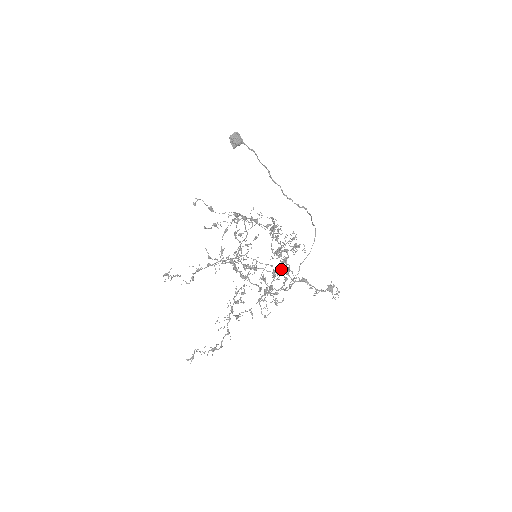
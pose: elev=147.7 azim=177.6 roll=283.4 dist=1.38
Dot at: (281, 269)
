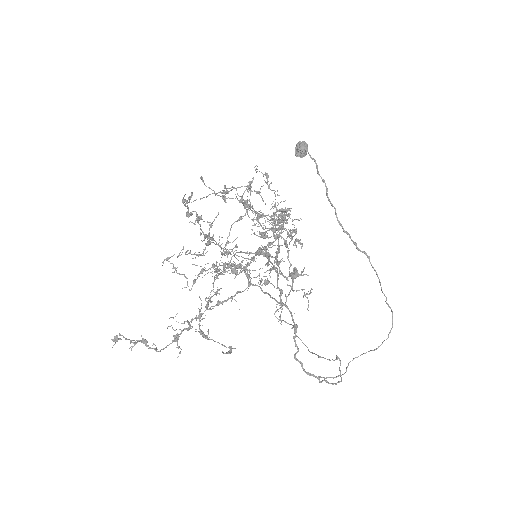
Dot at: (282, 290)
